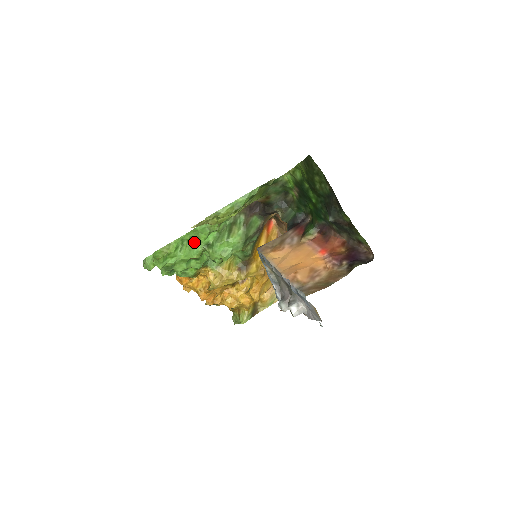
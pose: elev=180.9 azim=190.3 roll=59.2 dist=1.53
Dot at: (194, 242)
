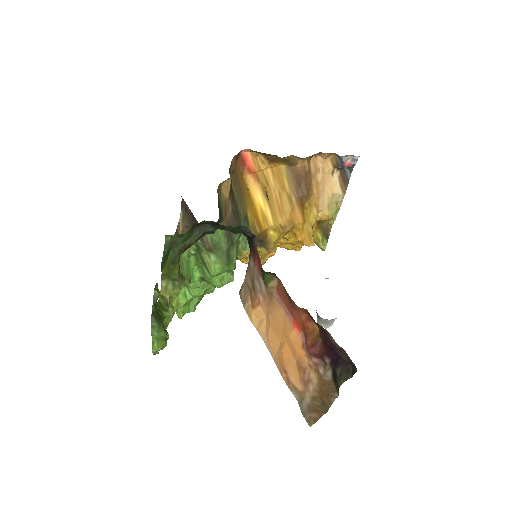
Dot at: (190, 284)
